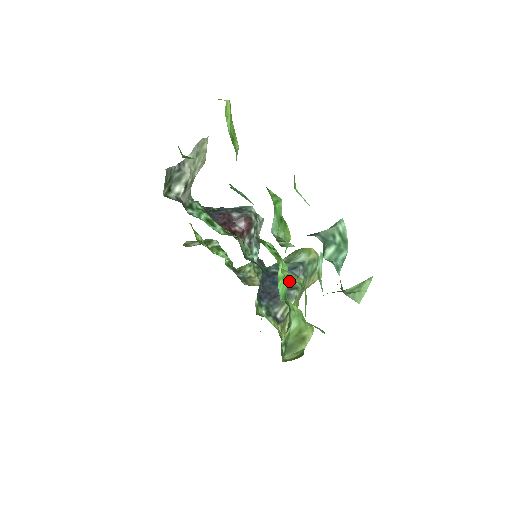
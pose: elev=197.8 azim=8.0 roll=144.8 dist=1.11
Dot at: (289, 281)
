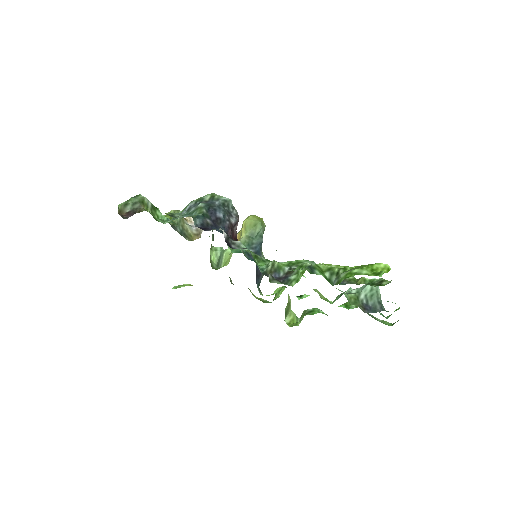
Dot at: occluded
